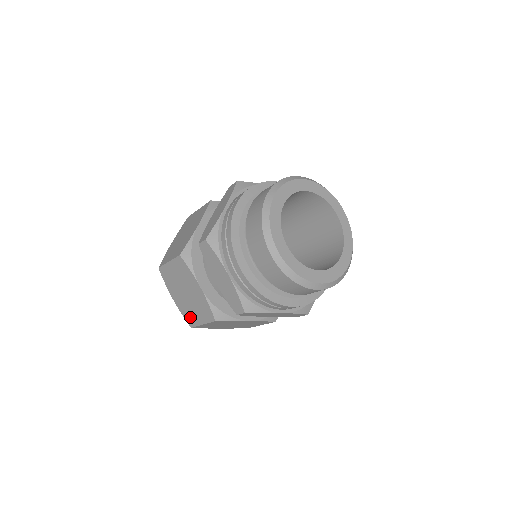
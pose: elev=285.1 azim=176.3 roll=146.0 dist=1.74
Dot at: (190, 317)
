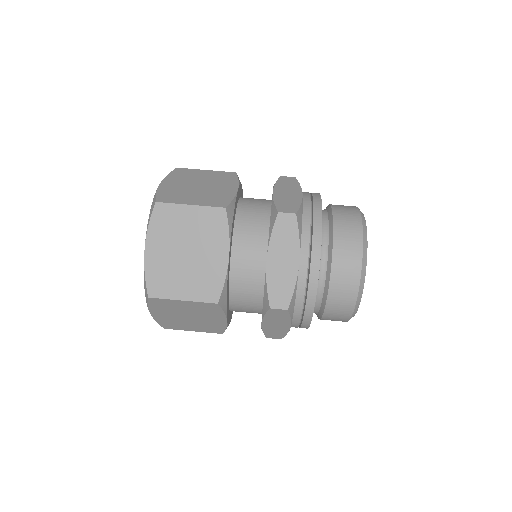
Dot at: (173, 326)
